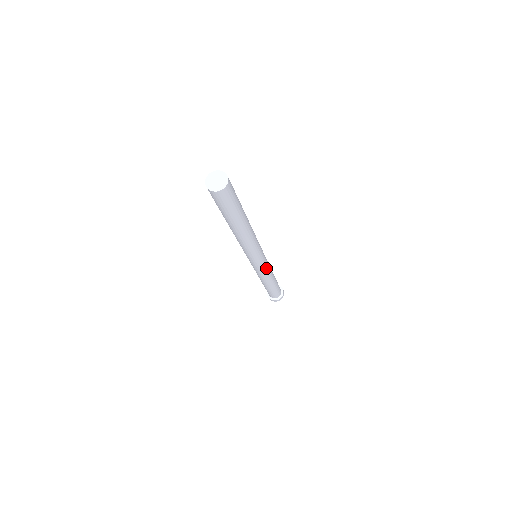
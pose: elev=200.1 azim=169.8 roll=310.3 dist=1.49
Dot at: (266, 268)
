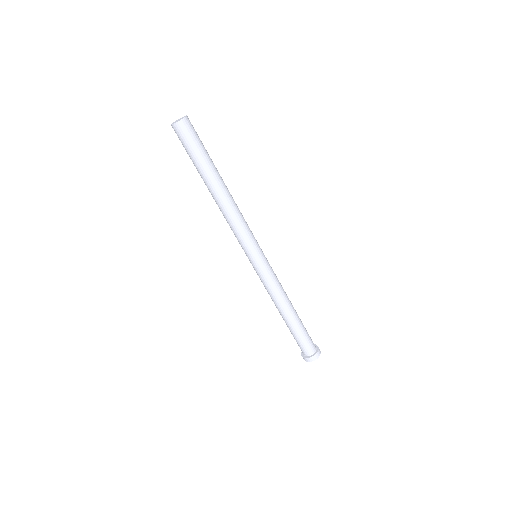
Dot at: (267, 279)
